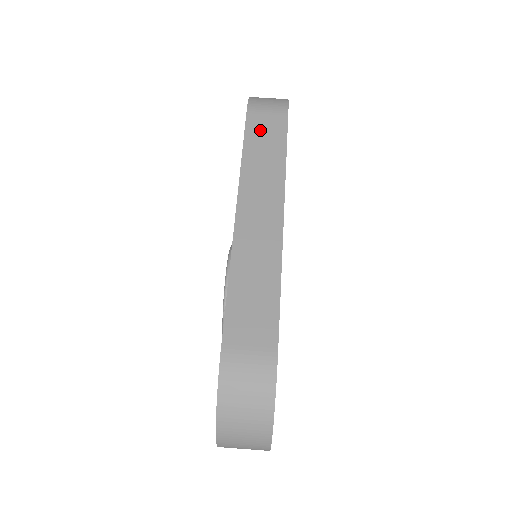
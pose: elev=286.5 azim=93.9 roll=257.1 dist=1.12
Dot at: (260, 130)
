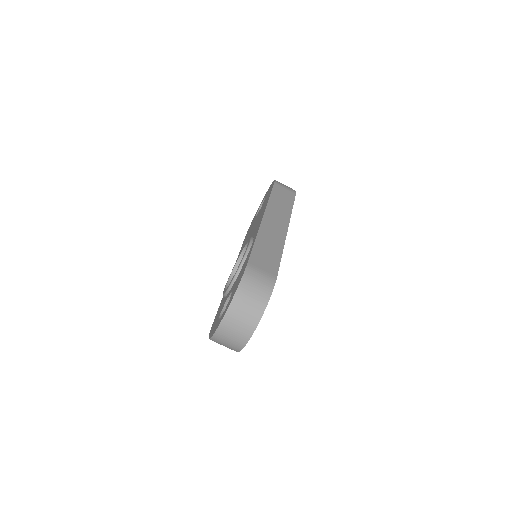
Dot at: (280, 193)
